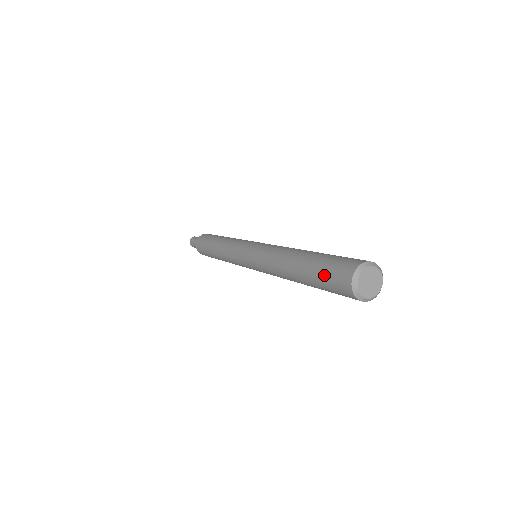
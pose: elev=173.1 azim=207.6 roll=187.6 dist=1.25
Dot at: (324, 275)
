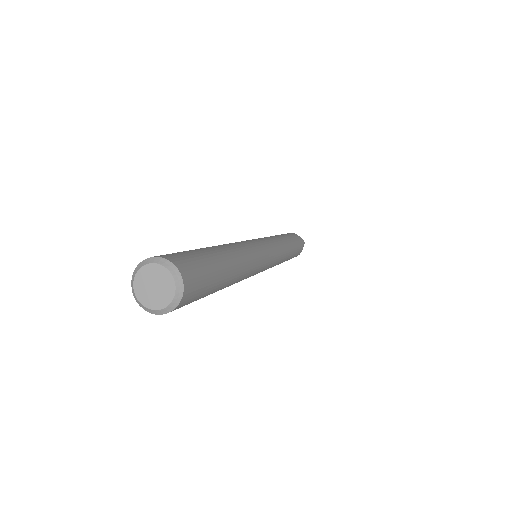
Dot at: occluded
